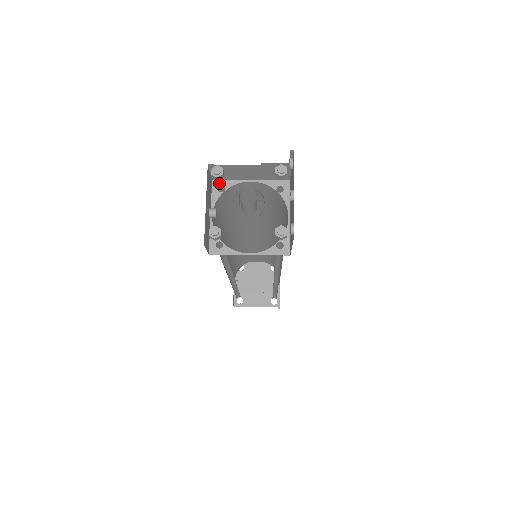
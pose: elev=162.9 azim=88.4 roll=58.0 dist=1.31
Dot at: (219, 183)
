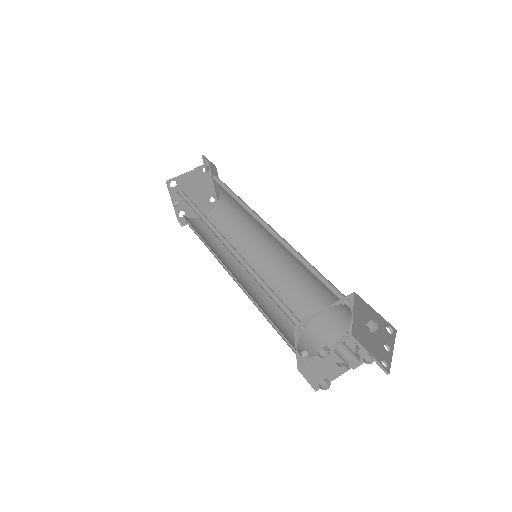
Dot at: (300, 326)
